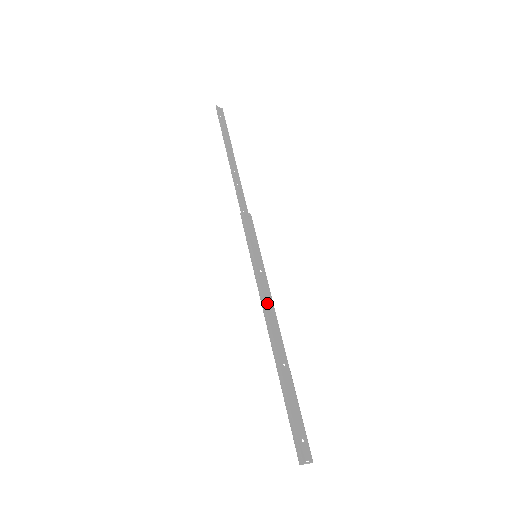
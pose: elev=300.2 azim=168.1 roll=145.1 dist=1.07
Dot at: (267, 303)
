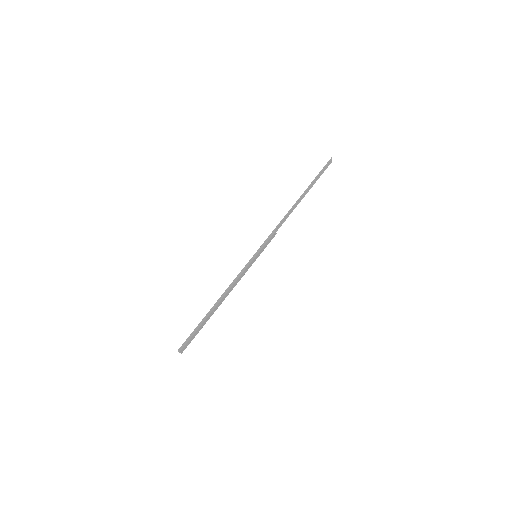
Dot at: (236, 282)
